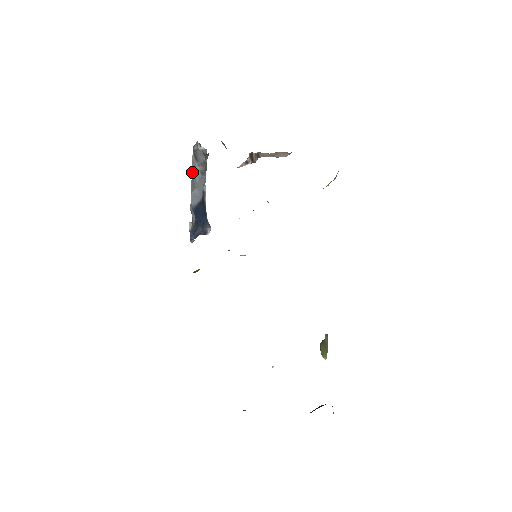
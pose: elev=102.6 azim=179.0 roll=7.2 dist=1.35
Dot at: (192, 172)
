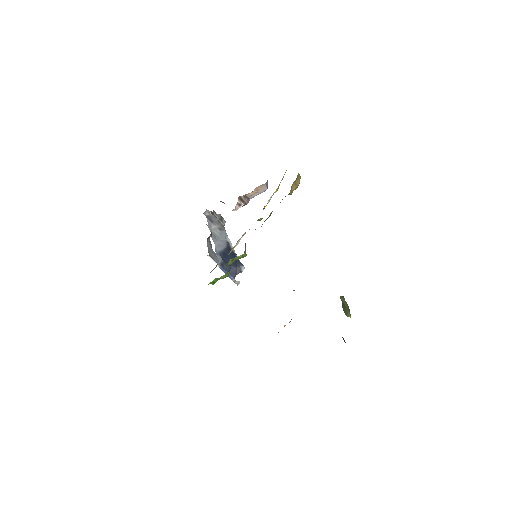
Dot at: (210, 230)
